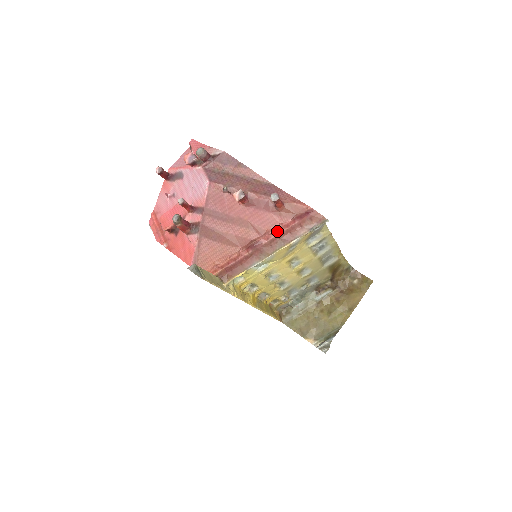
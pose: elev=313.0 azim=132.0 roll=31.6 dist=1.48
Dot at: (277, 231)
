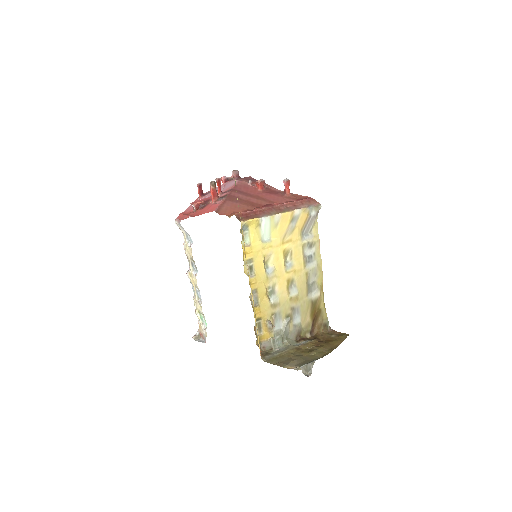
Dot at: (285, 203)
